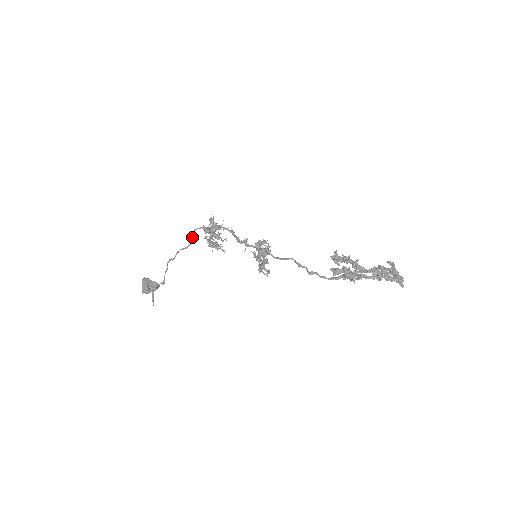
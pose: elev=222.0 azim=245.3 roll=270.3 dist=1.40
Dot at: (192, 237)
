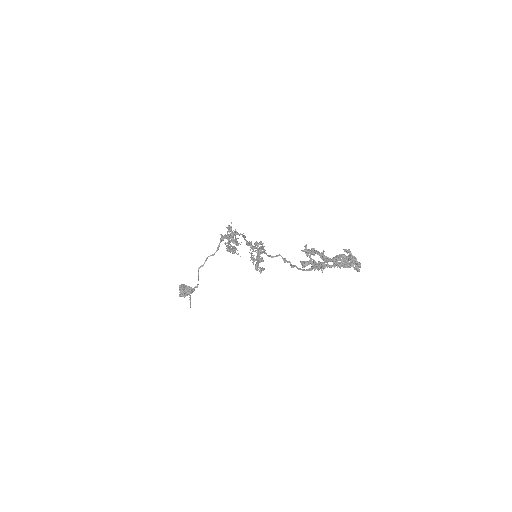
Dot at: (219, 244)
